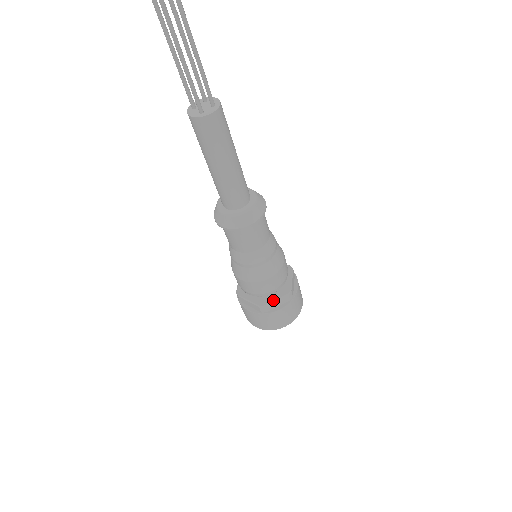
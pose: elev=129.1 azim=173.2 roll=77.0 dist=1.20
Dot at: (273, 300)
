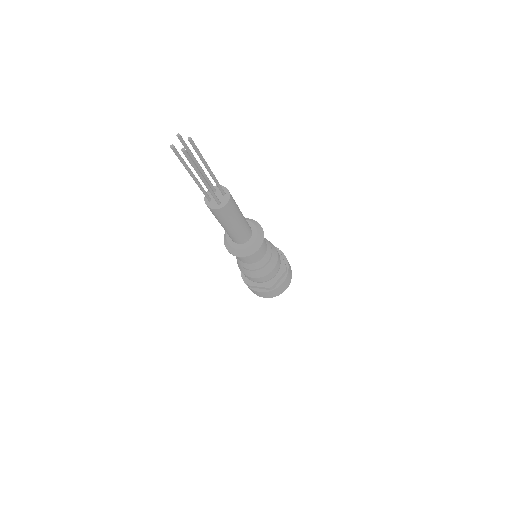
Dot at: (277, 279)
